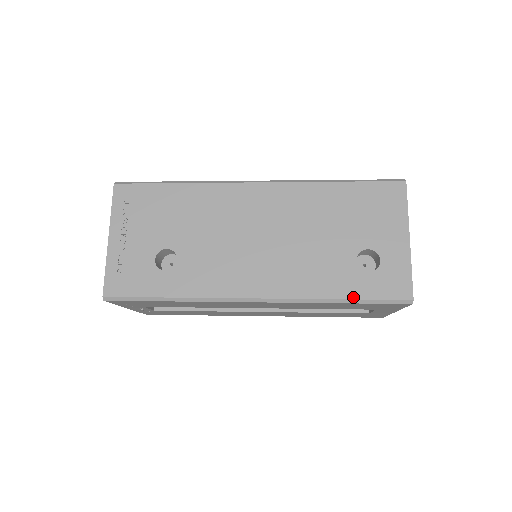
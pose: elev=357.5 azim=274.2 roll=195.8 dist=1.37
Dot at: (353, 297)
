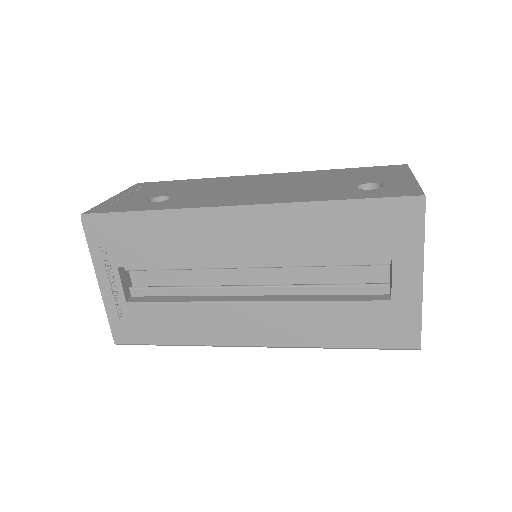
Dot at: (351, 198)
